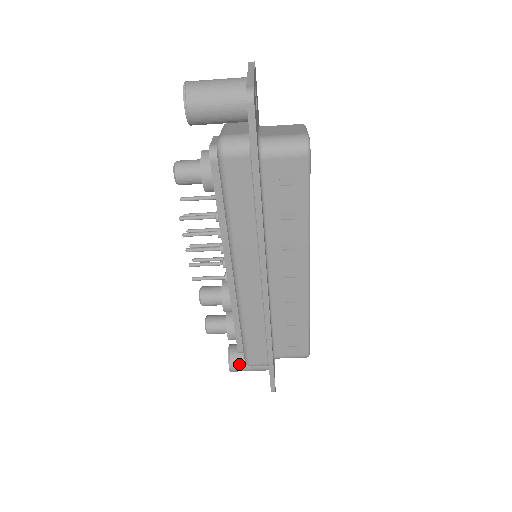
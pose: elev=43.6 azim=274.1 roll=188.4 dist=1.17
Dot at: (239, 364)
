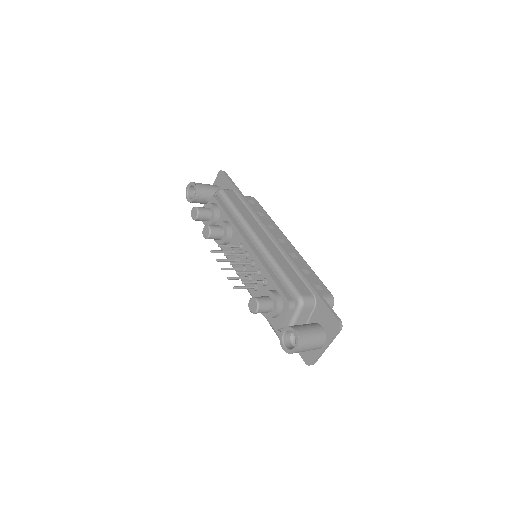
Dot at: occluded
